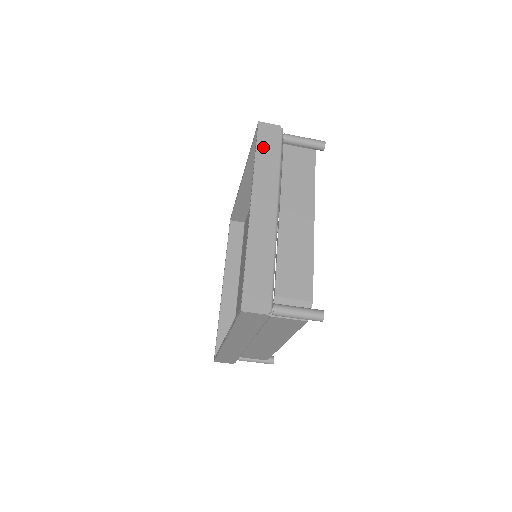
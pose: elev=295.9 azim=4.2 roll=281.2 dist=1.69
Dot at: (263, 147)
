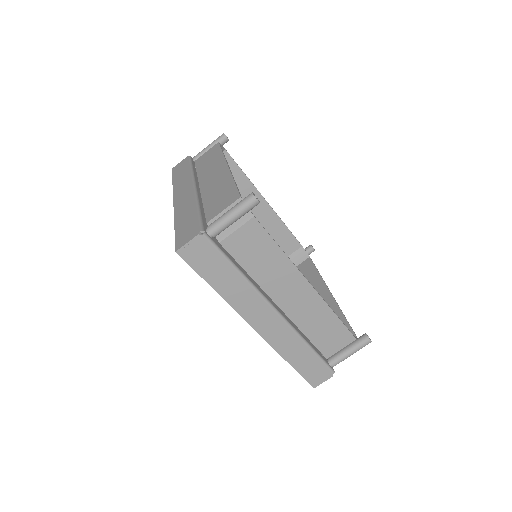
Dot at: (177, 174)
